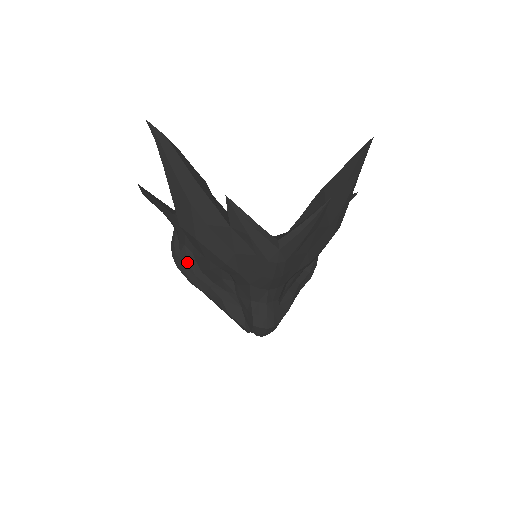
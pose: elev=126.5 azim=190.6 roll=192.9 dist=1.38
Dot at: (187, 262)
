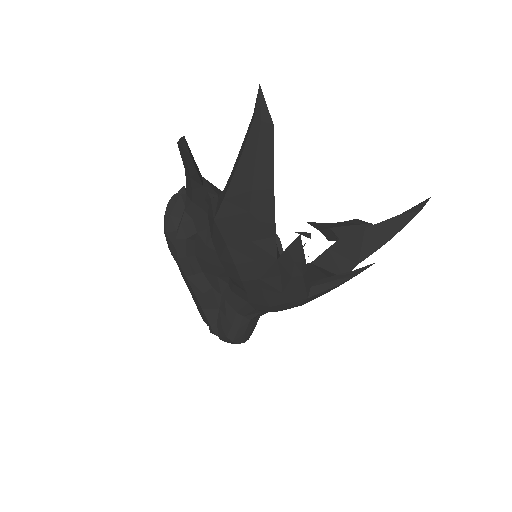
Dot at: (185, 239)
